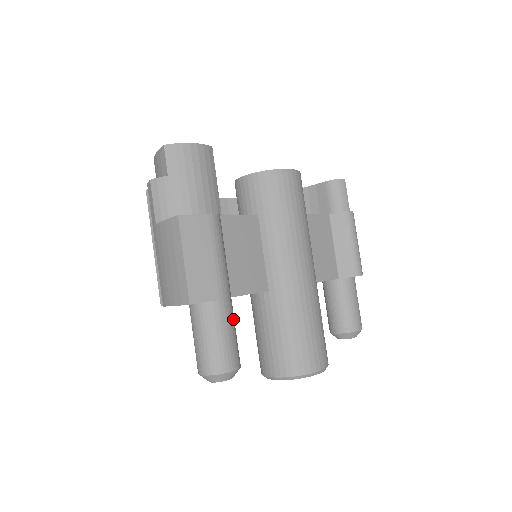
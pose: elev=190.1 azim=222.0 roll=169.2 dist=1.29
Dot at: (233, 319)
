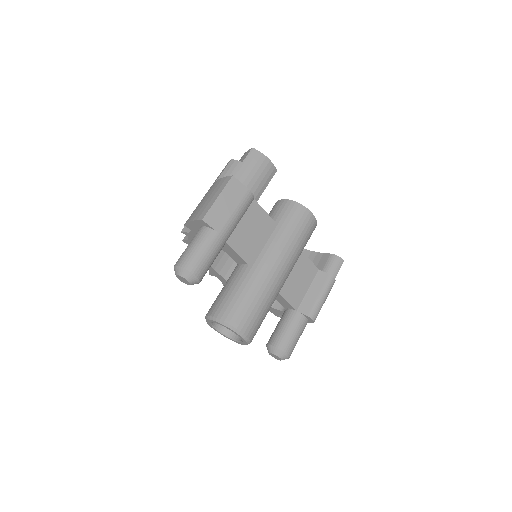
Dot at: (217, 252)
